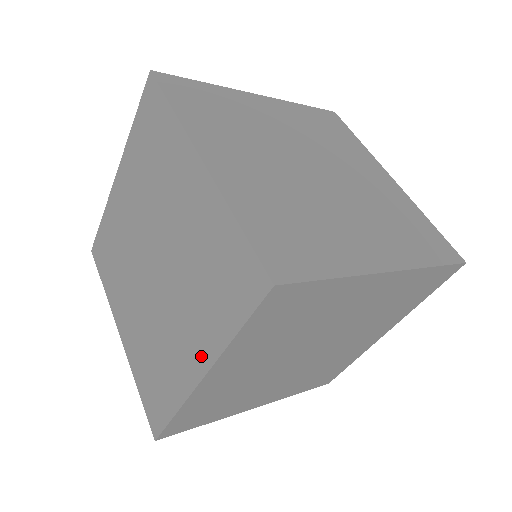
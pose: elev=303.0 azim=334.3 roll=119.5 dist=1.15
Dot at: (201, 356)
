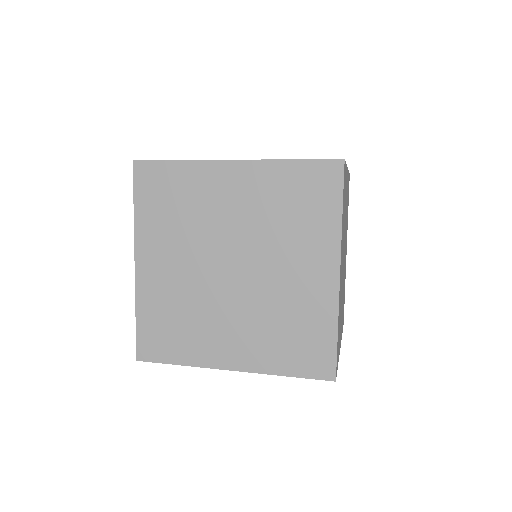
Dot at: (242, 360)
